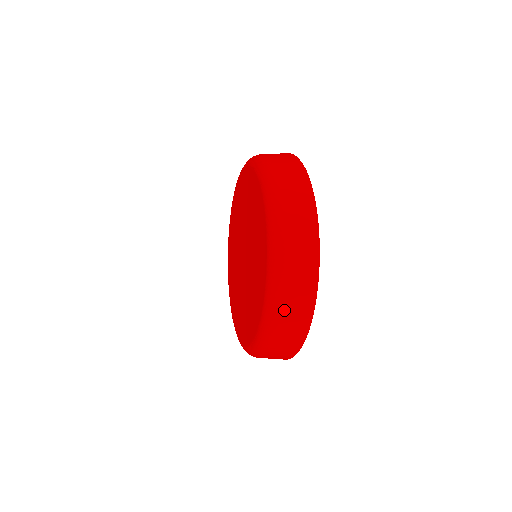
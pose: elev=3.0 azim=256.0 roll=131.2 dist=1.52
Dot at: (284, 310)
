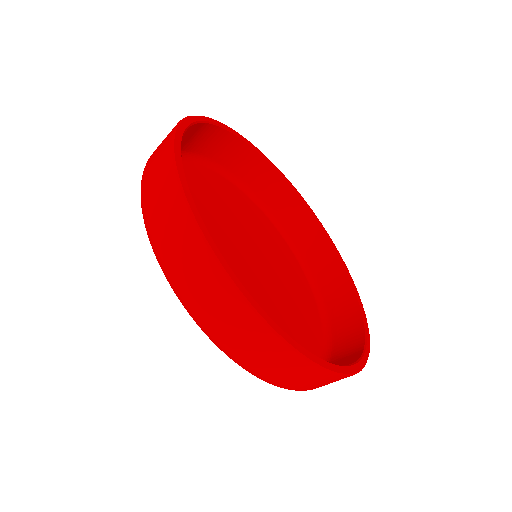
Dot at: (171, 262)
